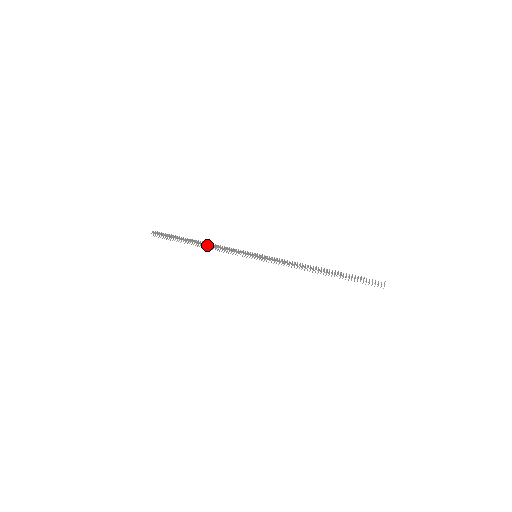
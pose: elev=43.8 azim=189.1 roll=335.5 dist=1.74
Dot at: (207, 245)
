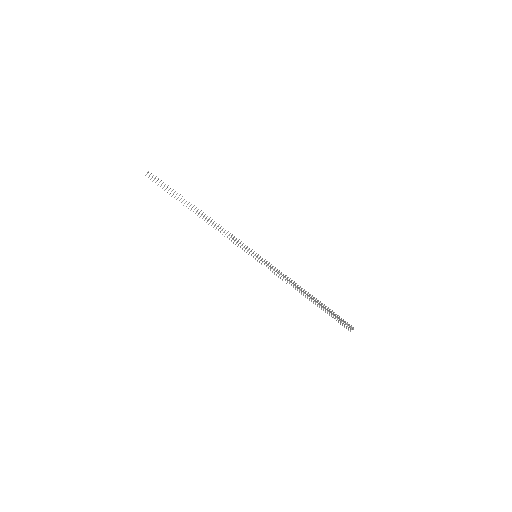
Dot at: (211, 221)
